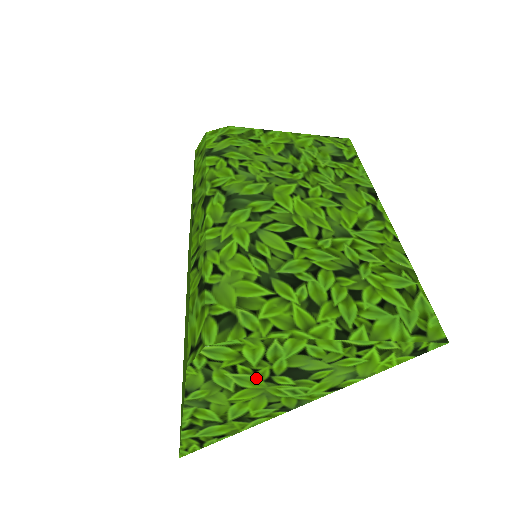
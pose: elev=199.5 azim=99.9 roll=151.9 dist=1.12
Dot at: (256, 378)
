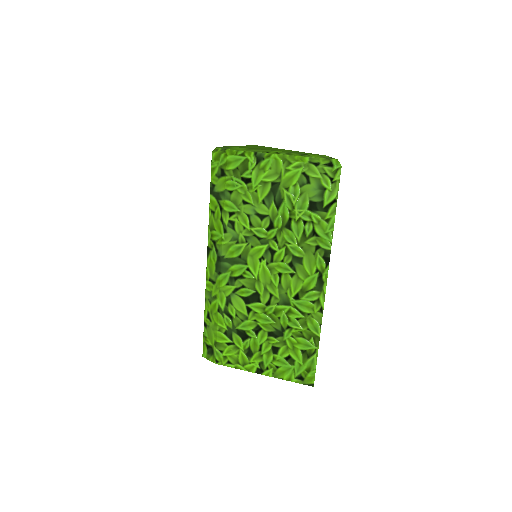
Dot at: occluded
